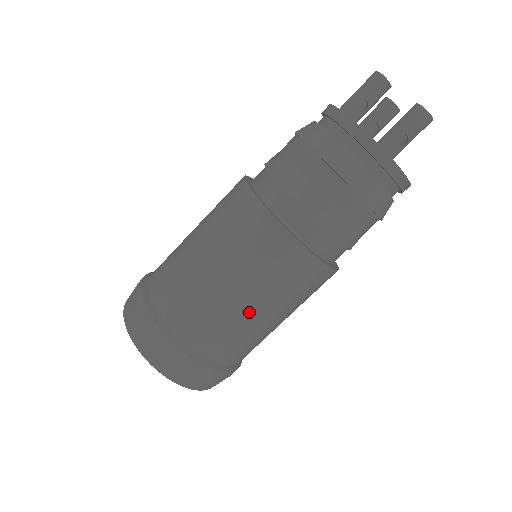
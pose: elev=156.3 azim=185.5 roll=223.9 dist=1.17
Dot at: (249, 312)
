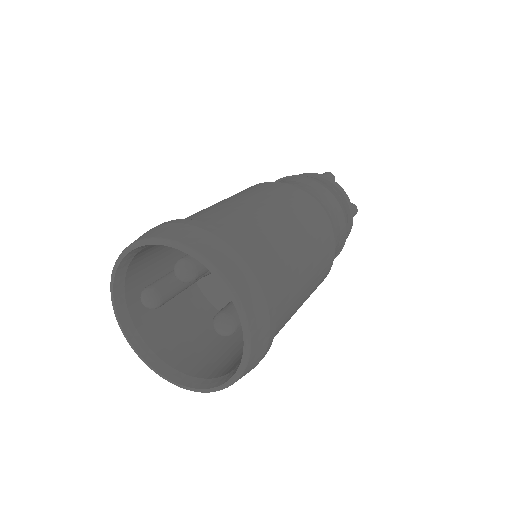
Dot at: (304, 294)
